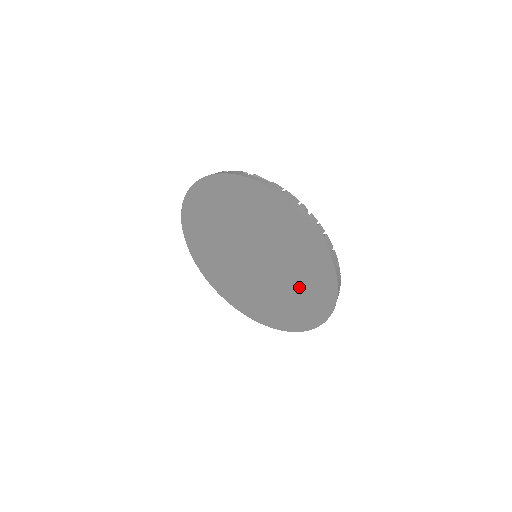
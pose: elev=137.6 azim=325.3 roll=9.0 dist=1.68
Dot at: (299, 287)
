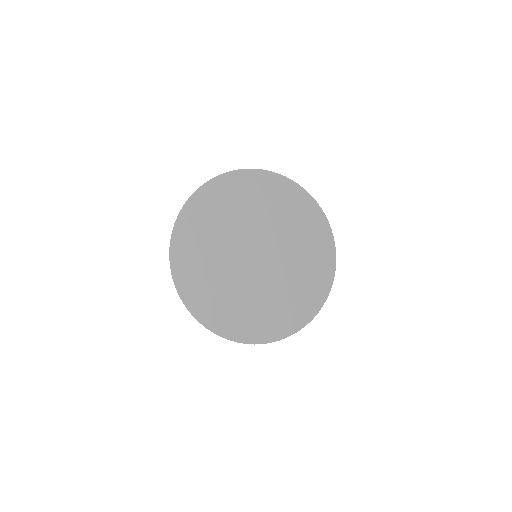
Dot at: (303, 244)
